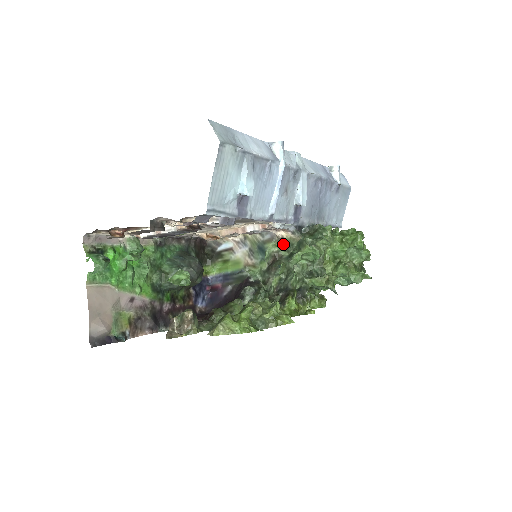
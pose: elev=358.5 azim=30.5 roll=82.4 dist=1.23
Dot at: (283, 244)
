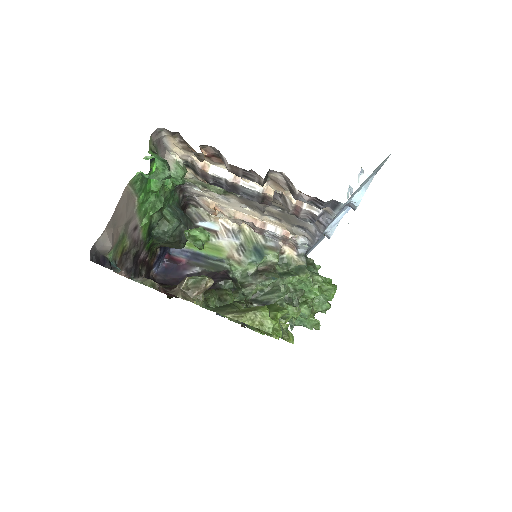
Dot at: (279, 259)
